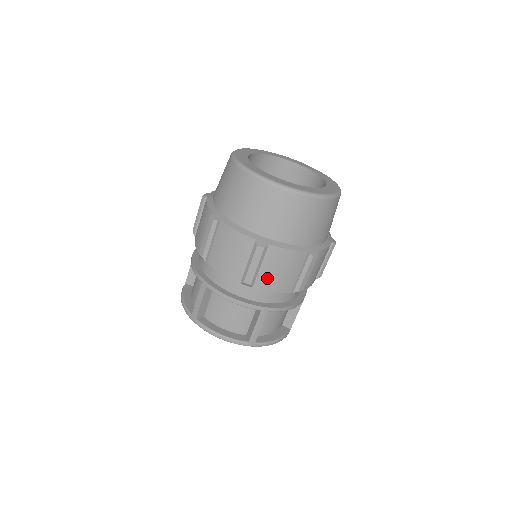
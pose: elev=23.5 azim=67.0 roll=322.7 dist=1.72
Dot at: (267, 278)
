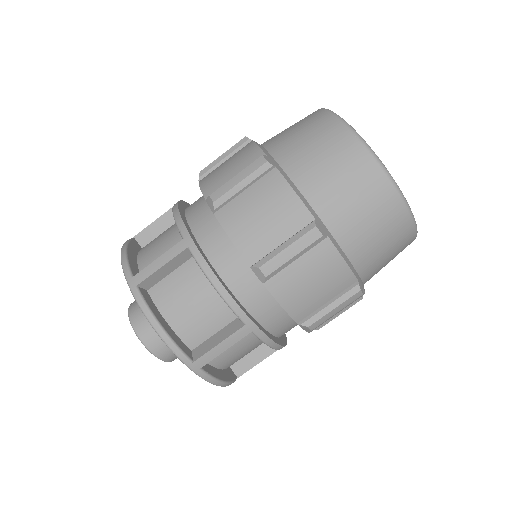
Dot at: (290, 282)
